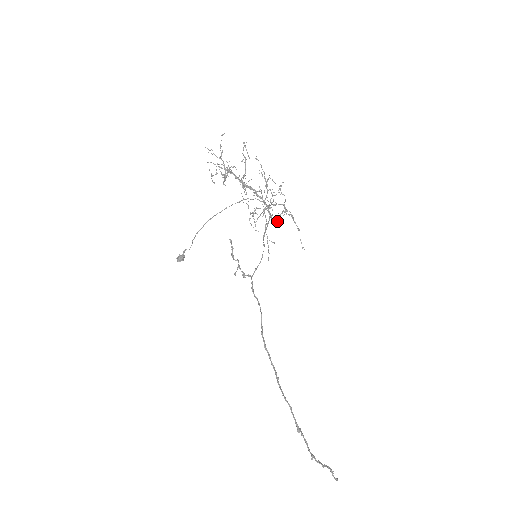
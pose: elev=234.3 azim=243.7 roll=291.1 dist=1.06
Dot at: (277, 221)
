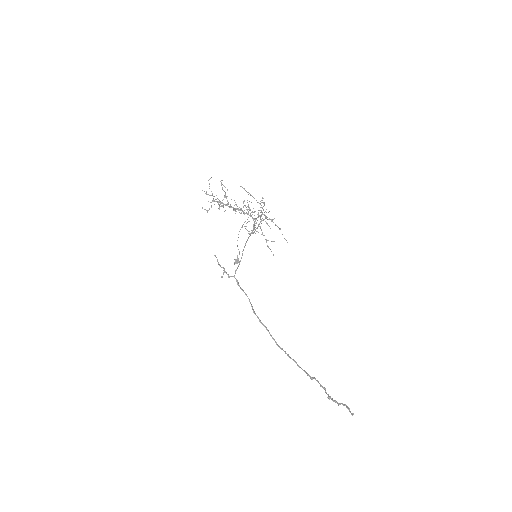
Dot at: (255, 230)
